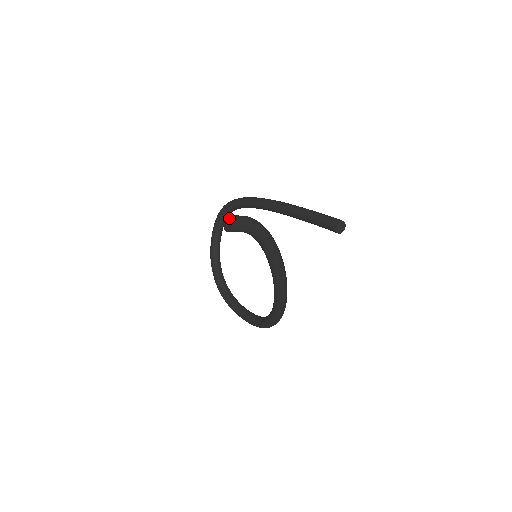
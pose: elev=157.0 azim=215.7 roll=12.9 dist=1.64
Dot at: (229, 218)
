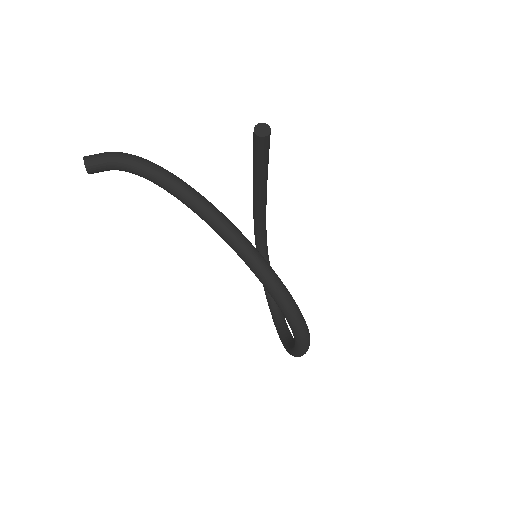
Dot at: occluded
